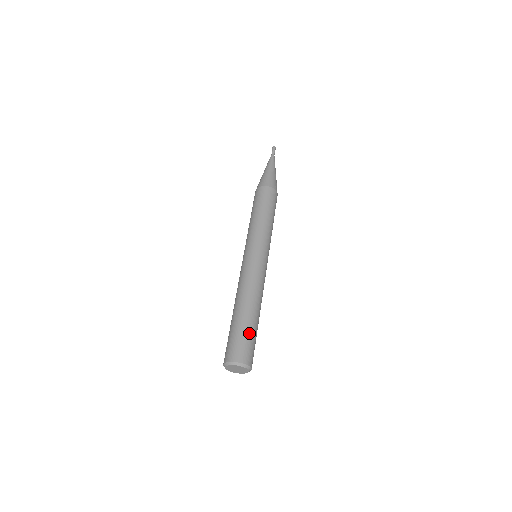
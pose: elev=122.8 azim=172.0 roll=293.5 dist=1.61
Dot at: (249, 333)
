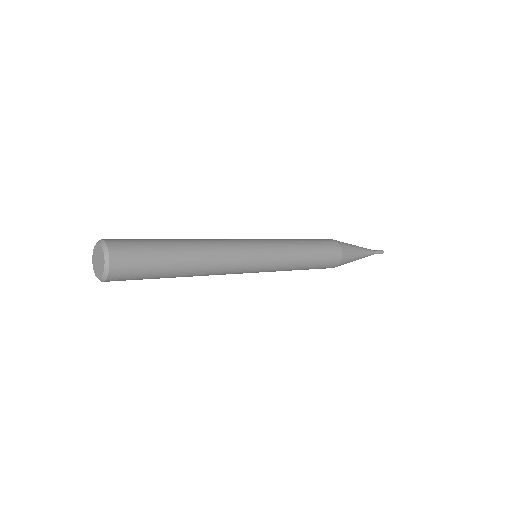
Dot at: (156, 259)
